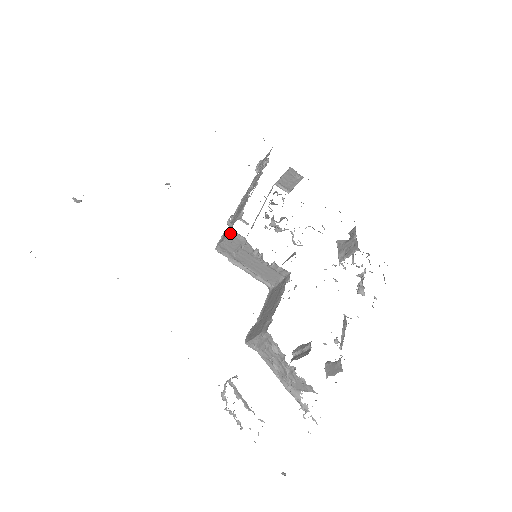
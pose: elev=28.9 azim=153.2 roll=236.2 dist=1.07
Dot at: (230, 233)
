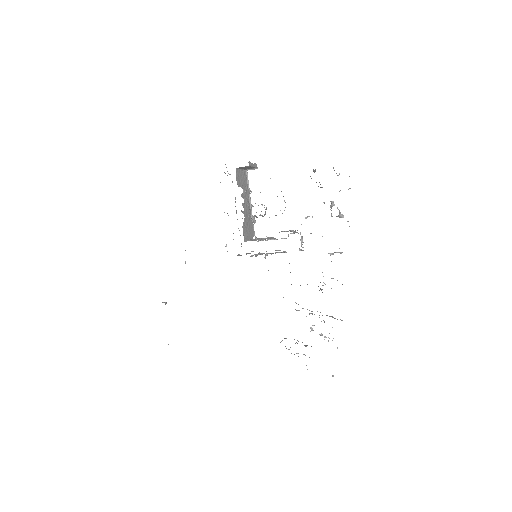
Dot at: occluded
